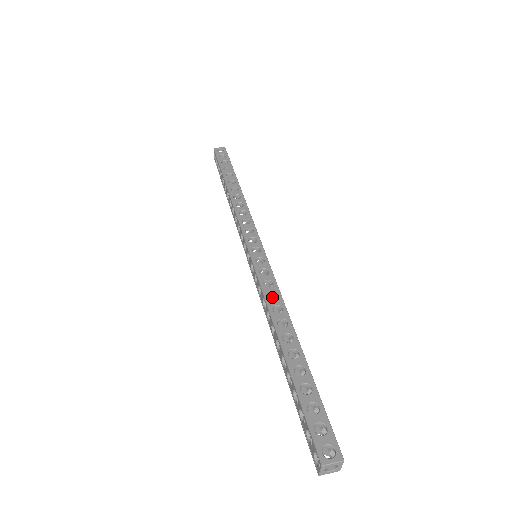
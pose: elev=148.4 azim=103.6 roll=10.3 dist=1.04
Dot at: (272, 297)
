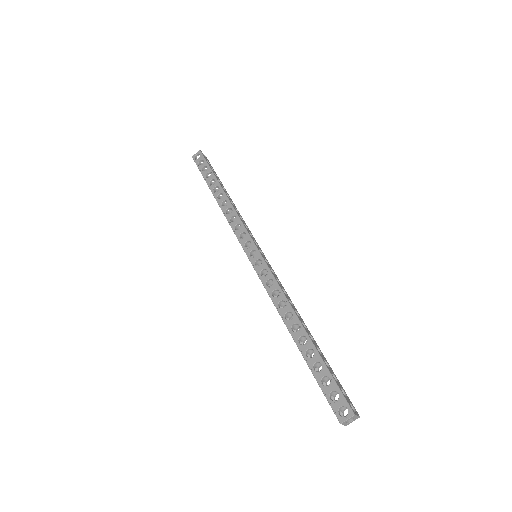
Dot at: (274, 292)
